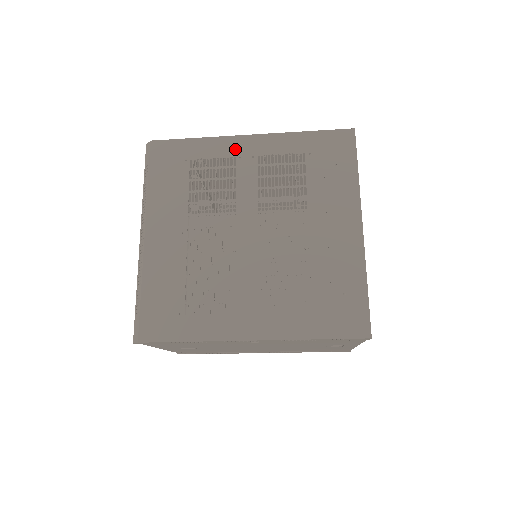
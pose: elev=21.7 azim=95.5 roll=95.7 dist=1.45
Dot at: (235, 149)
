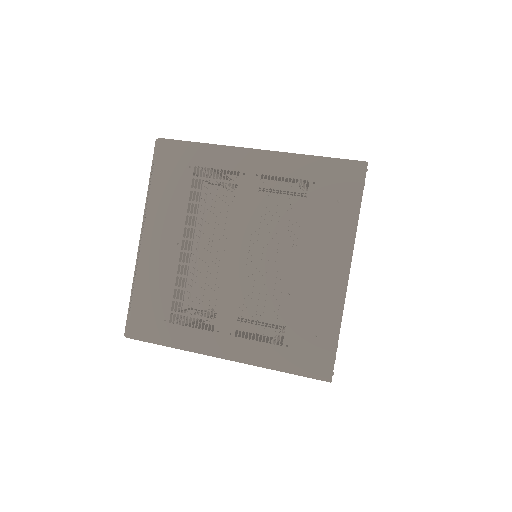
Dot at: (240, 163)
